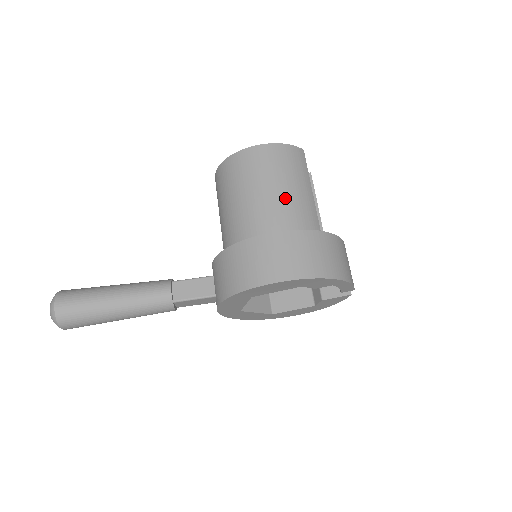
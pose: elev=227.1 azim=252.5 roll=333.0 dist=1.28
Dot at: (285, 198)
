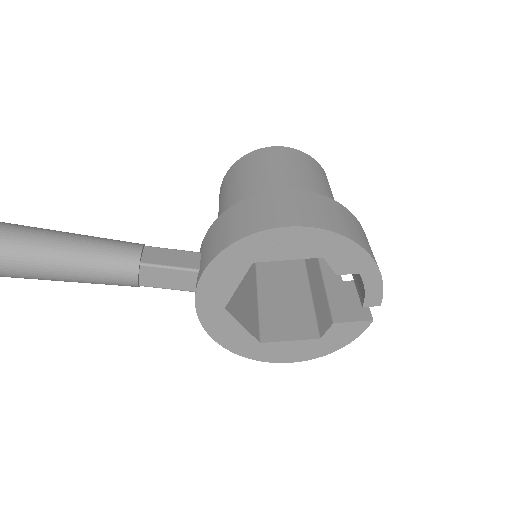
Dot at: (308, 183)
